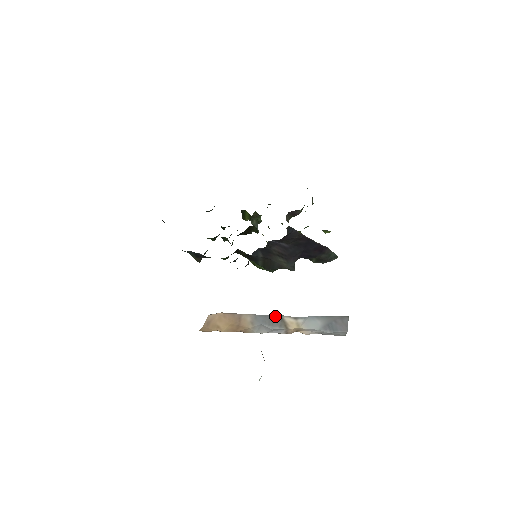
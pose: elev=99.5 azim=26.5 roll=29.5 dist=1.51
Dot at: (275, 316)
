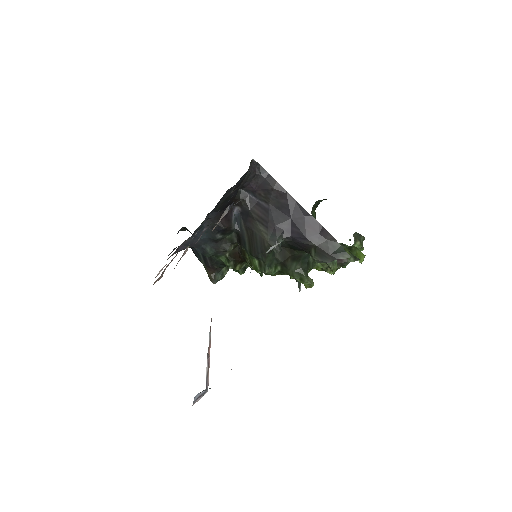
Dot at: occluded
